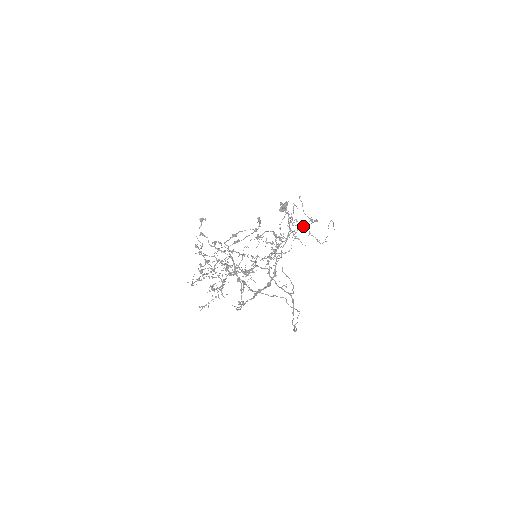
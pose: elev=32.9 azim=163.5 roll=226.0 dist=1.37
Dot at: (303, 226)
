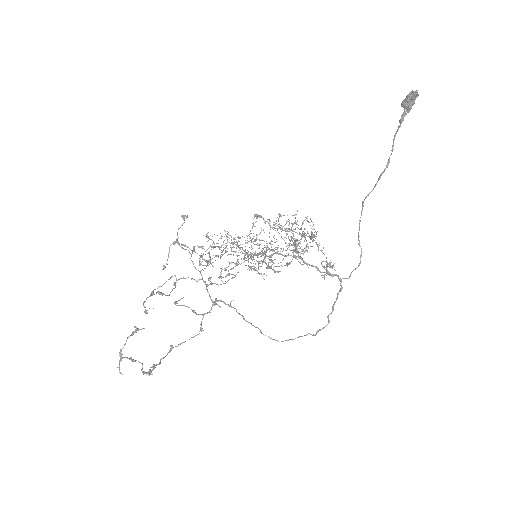
Dot at: (310, 236)
